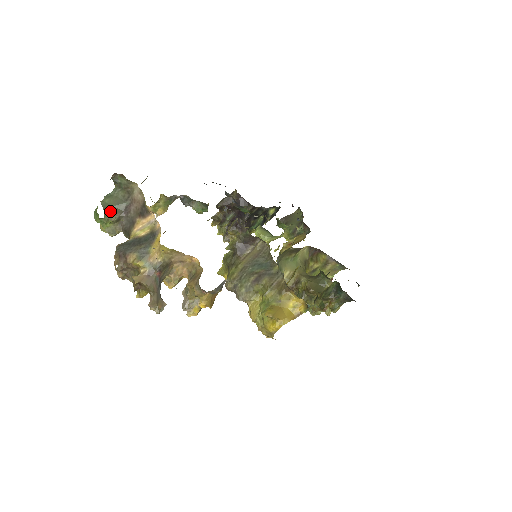
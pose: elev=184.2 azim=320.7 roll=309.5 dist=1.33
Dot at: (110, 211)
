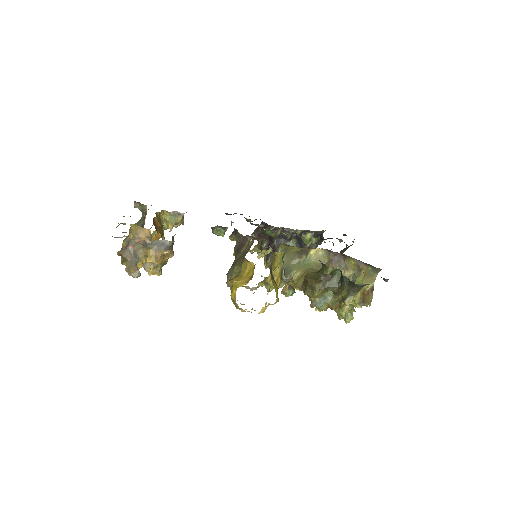
Dot at: occluded
